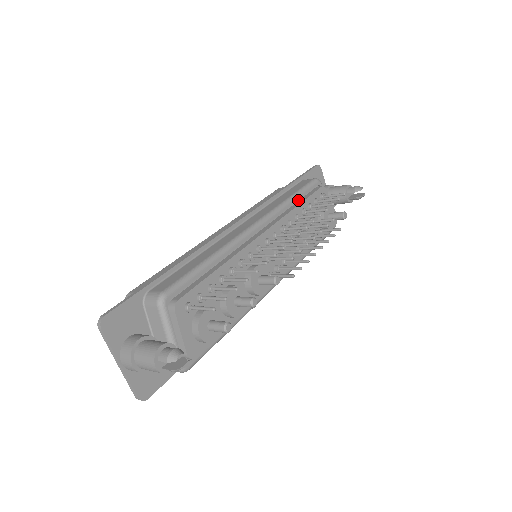
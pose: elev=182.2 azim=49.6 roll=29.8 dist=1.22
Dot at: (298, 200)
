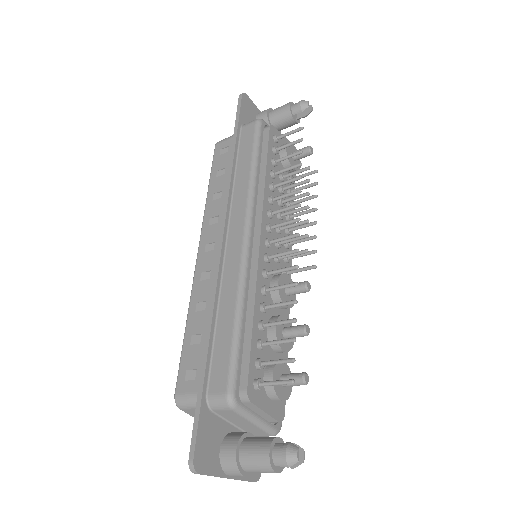
Dot at: (258, 163)
